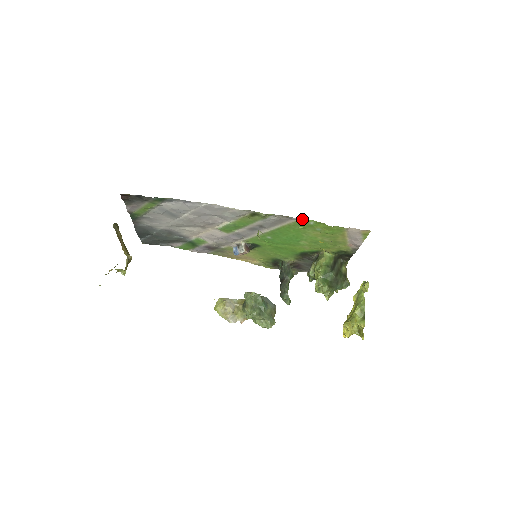
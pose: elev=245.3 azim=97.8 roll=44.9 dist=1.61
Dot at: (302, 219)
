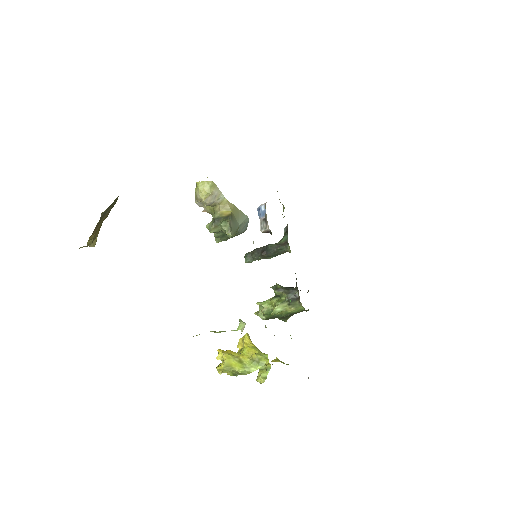
Dot at: occluded
